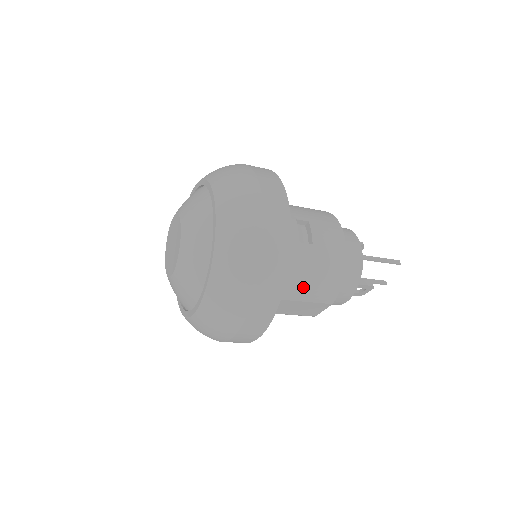
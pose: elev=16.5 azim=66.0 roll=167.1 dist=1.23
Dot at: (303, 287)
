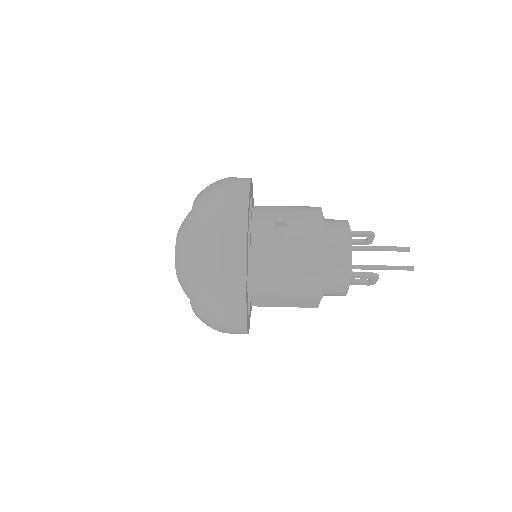
Dot at: (283, 284)
